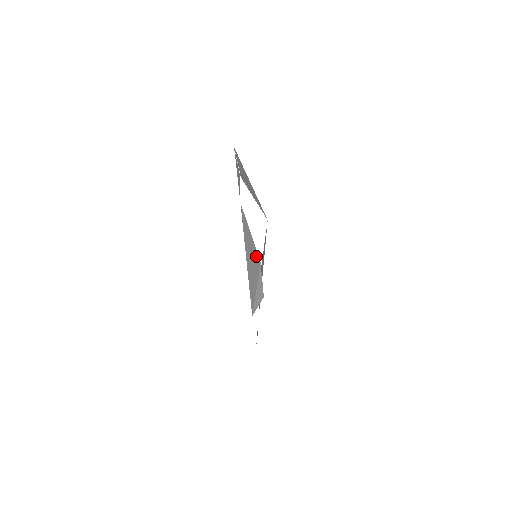
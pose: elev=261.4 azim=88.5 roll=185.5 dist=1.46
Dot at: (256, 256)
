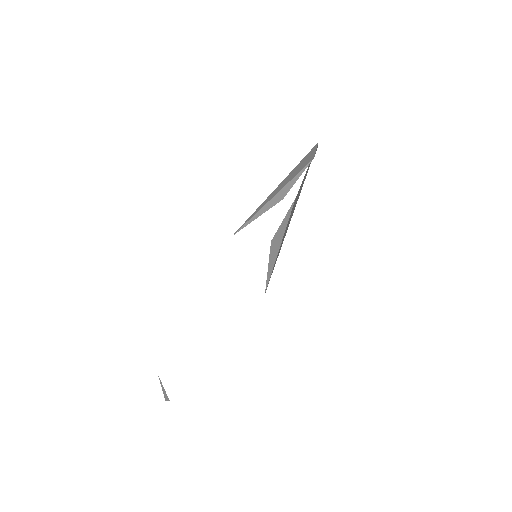
Dot at: (310, 159)
